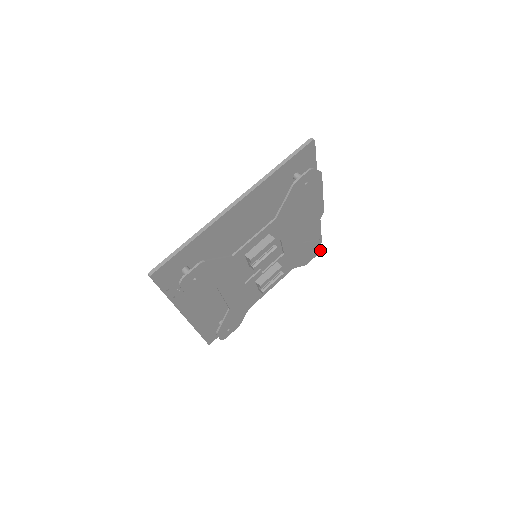
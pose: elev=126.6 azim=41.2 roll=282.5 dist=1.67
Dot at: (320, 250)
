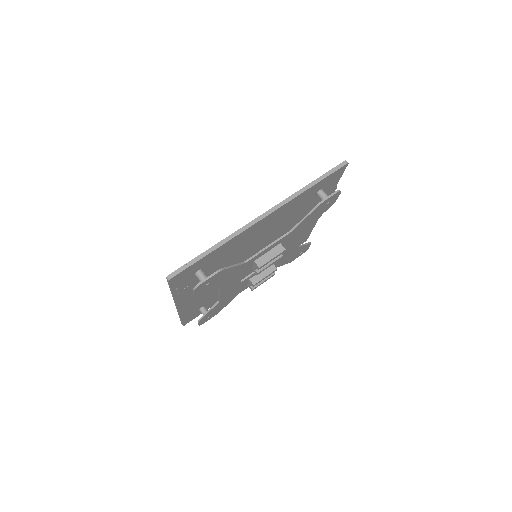
Dot at: (306, 250)
